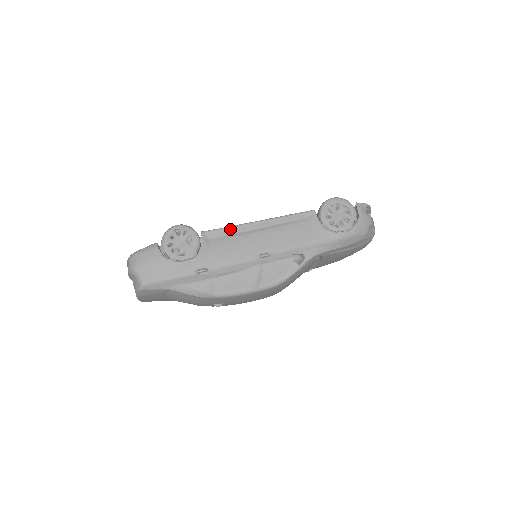
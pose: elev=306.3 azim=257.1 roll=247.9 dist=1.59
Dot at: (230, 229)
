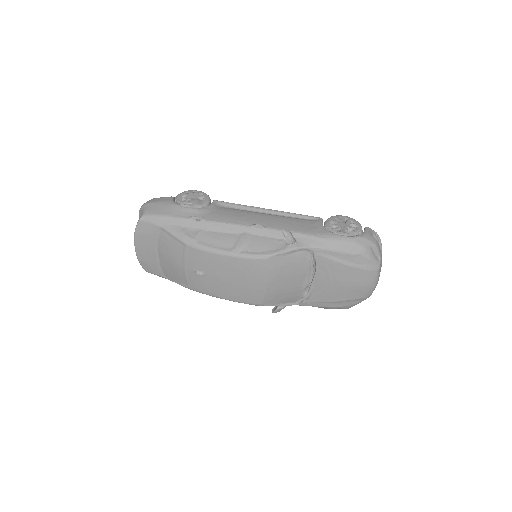
Dot at: (239, 205)
